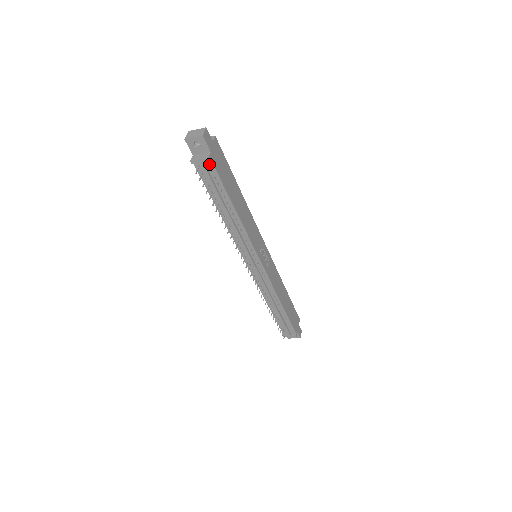
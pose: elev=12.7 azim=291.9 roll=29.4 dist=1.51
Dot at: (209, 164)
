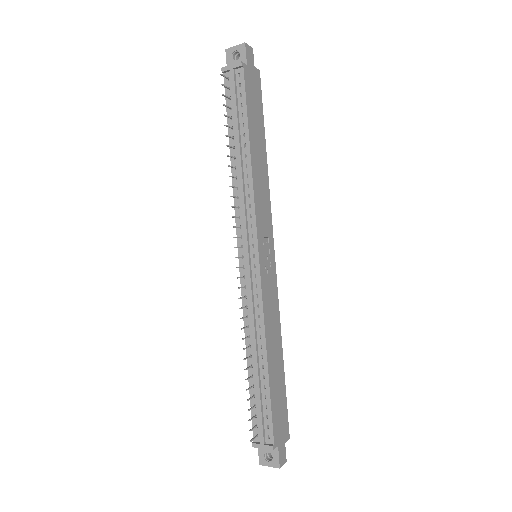
Dot at: (240, 75)
